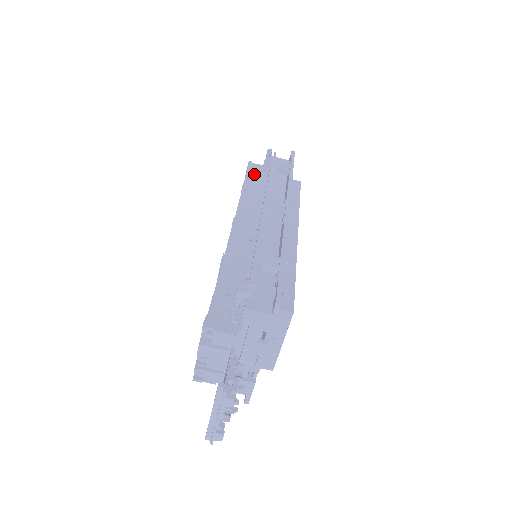
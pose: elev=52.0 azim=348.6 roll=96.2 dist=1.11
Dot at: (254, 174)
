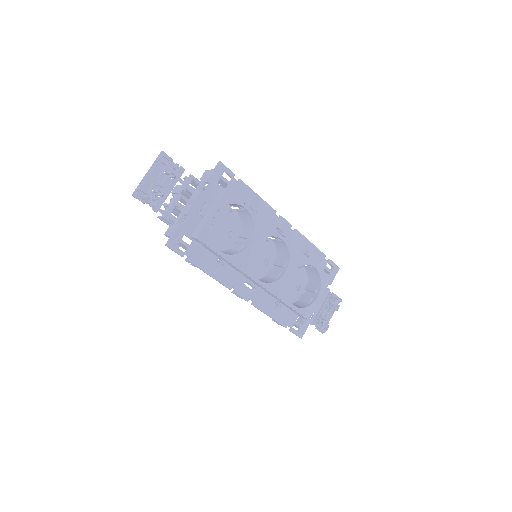
Dot at: occluded
